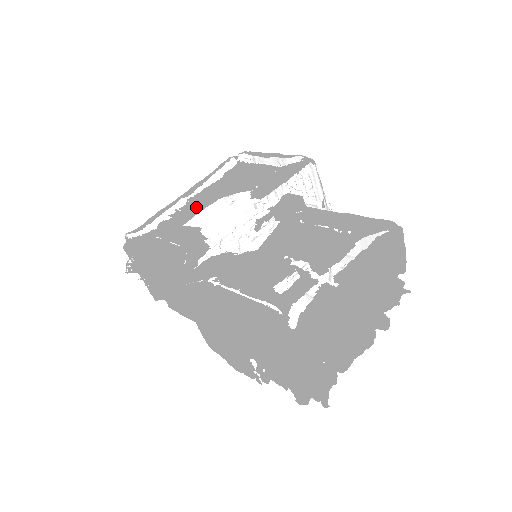
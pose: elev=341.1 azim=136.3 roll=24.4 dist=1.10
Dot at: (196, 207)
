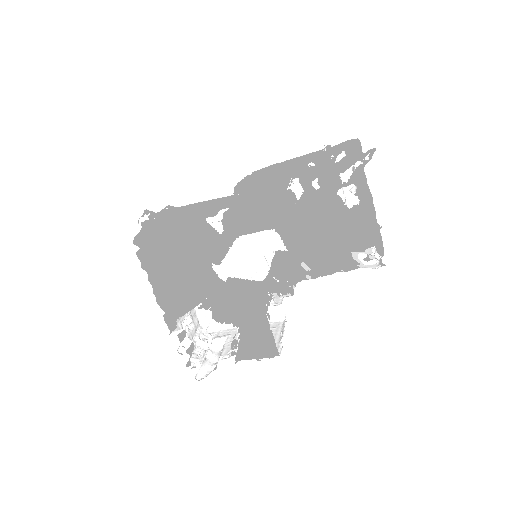
Dot at: occluded
